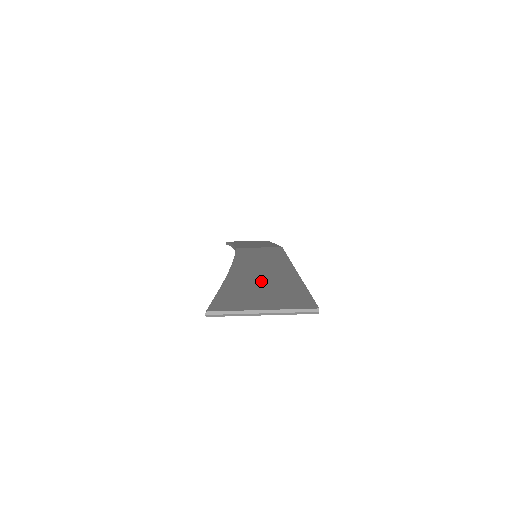
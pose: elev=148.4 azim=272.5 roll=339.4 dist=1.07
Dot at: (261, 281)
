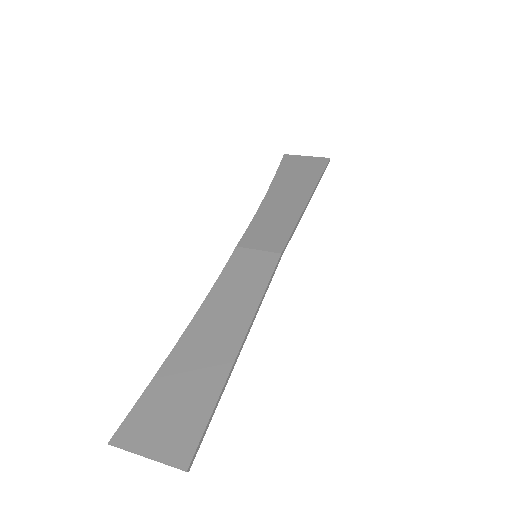
Dot at: (190, 374)
